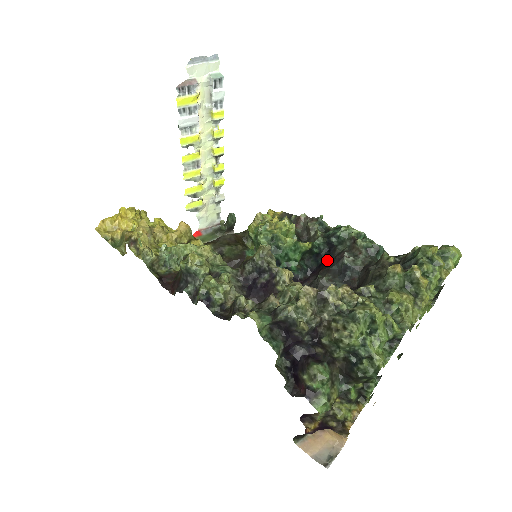
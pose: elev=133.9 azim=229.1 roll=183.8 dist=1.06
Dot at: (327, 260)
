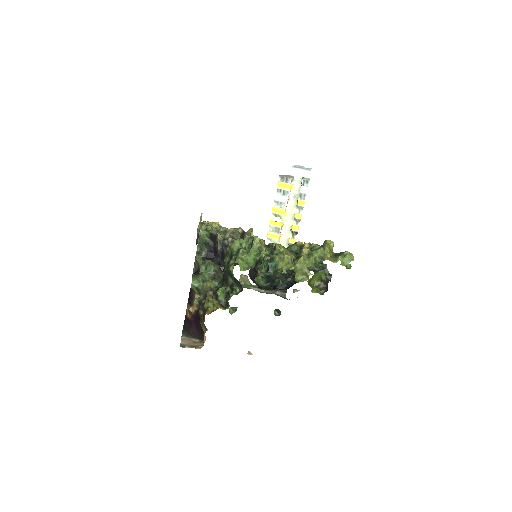
Dot at: occluded
